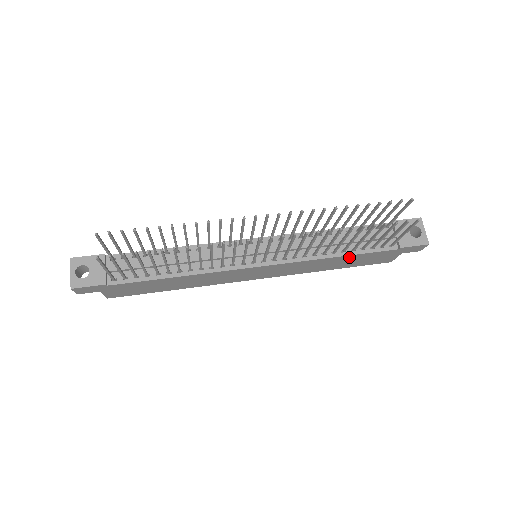
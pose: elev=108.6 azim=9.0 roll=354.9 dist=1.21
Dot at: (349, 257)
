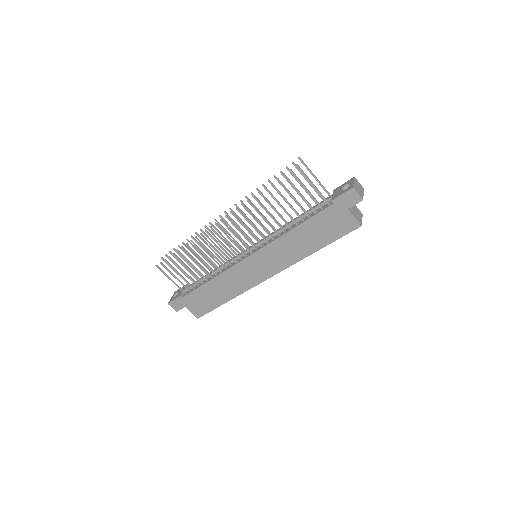
Dot at: (304, 228)
